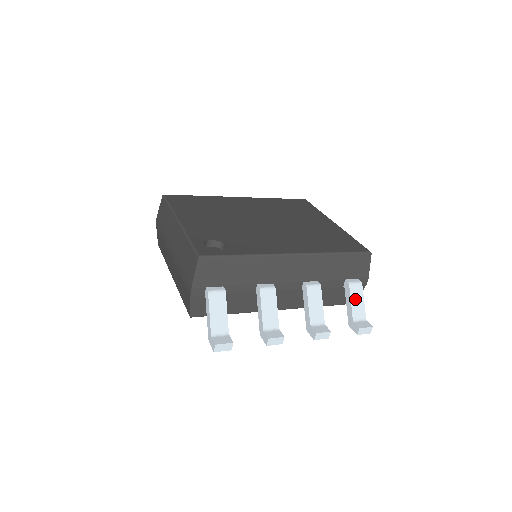
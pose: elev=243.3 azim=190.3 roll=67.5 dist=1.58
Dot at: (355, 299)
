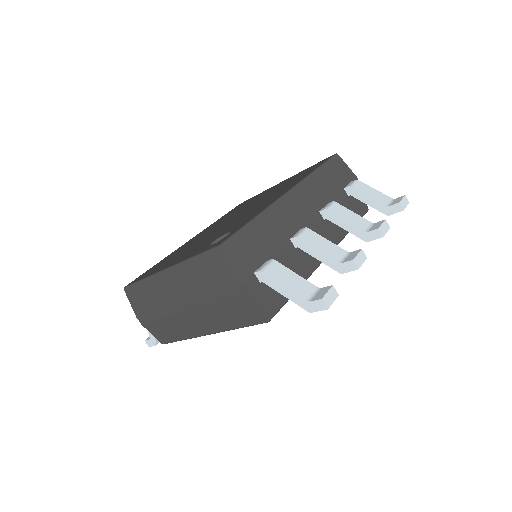
Dot at: (368, 192)
